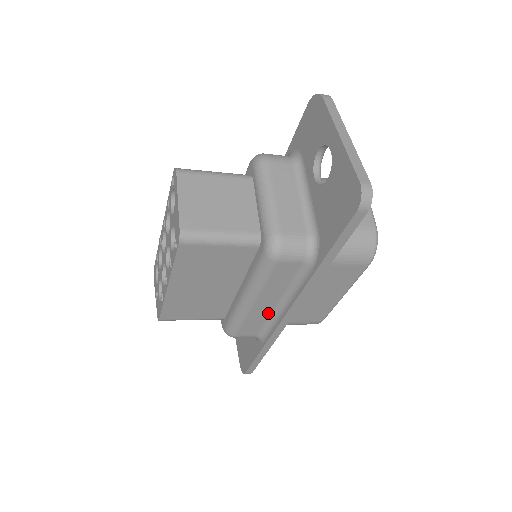
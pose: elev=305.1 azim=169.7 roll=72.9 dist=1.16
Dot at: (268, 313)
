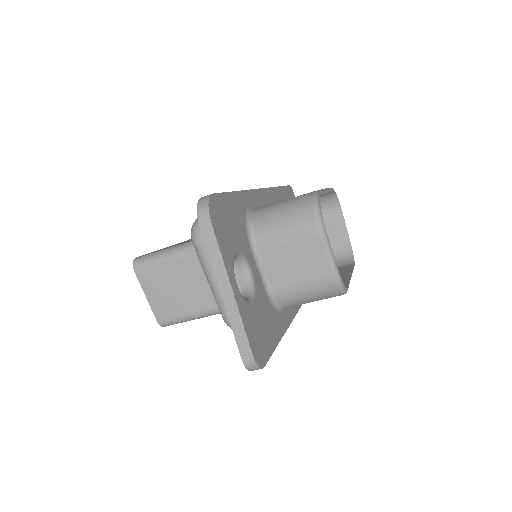
Dot at: occluded
